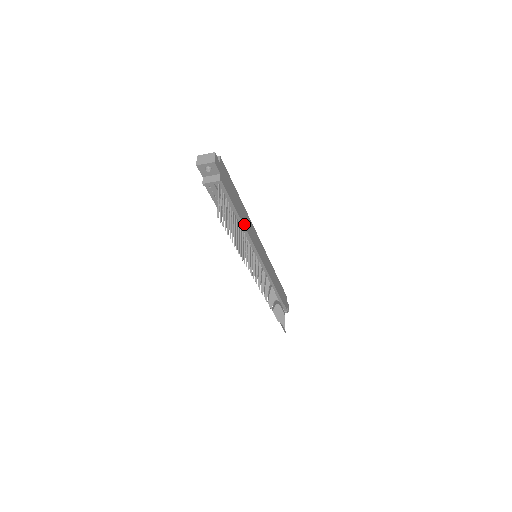
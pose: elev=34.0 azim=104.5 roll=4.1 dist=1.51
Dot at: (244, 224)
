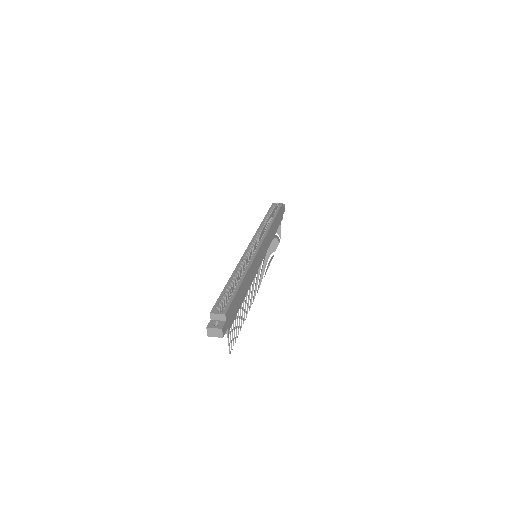
Dot at: (247, 291)
